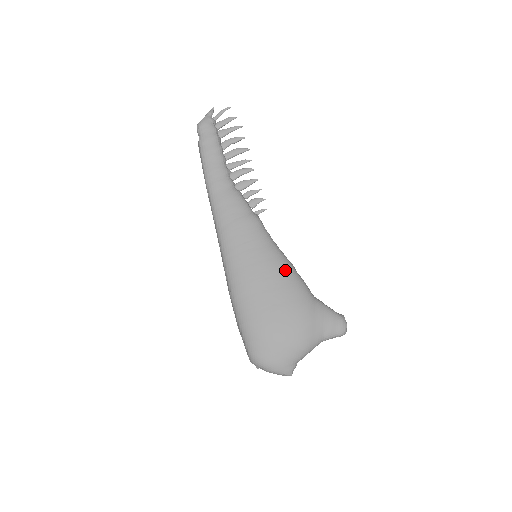
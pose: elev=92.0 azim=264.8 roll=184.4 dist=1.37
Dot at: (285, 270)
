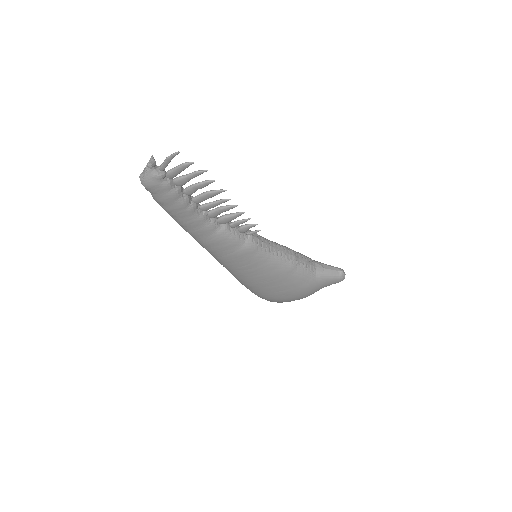
Dot at: (287, 273)
